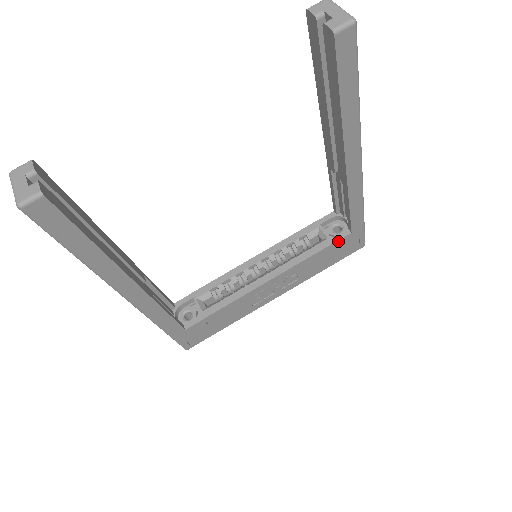
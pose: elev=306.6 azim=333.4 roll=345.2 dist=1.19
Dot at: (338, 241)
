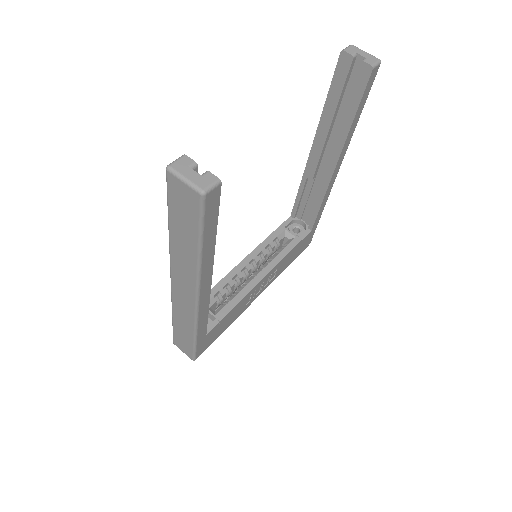
Dot at: (304, 238)
